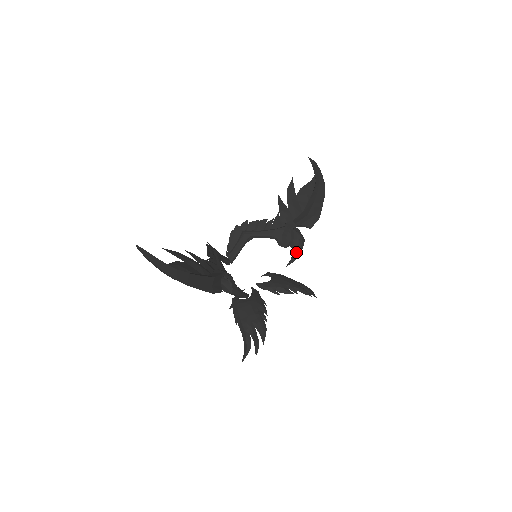
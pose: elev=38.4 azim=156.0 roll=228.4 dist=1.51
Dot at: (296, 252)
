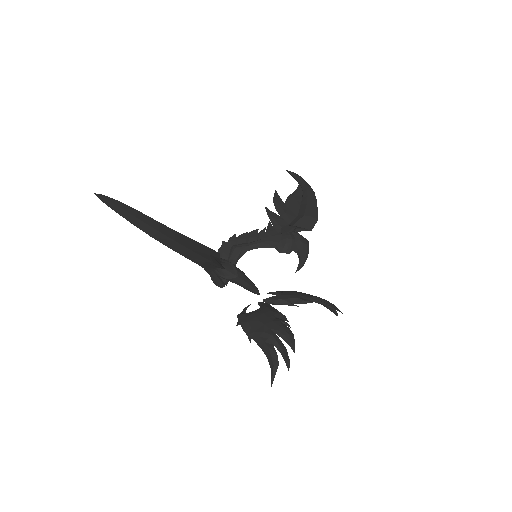
Dot at: (303, 254)
